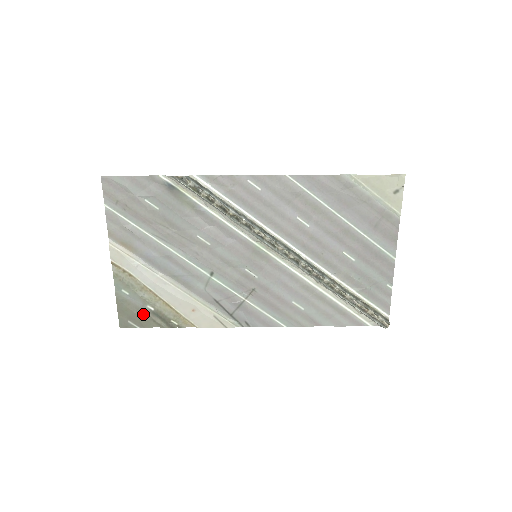
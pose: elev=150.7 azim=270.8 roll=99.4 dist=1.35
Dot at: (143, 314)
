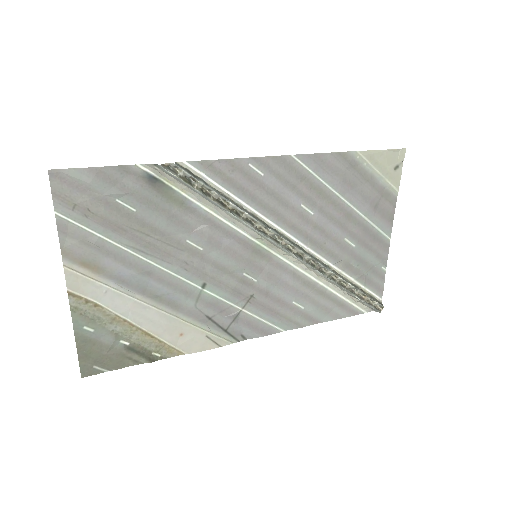
Dot at: (115, 353)
